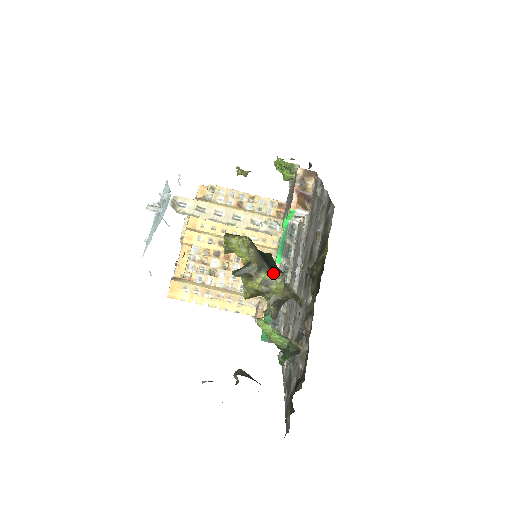
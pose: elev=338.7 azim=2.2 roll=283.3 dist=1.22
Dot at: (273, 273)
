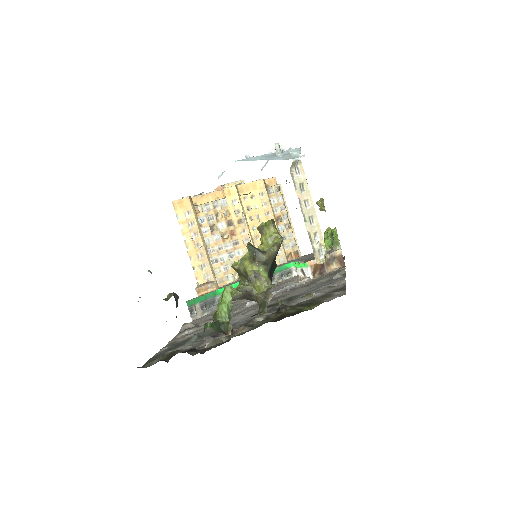
Dot at: (268, 276)
